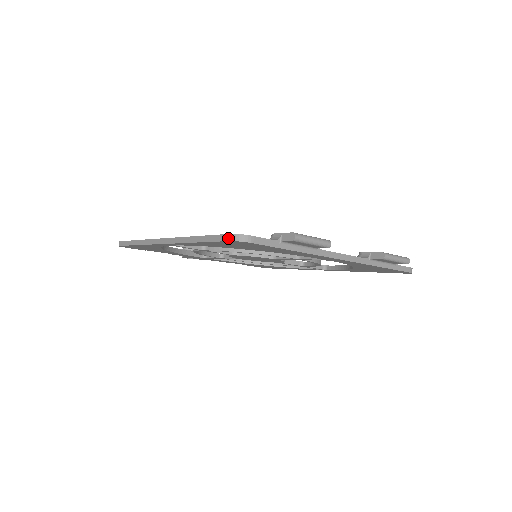
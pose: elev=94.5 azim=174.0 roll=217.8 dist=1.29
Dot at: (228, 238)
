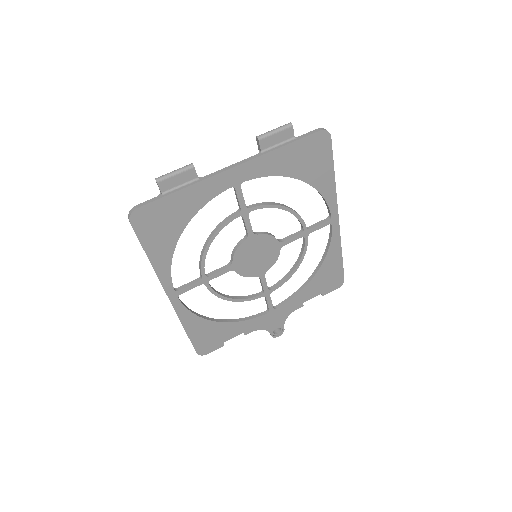
Dot at: (130, 223)
